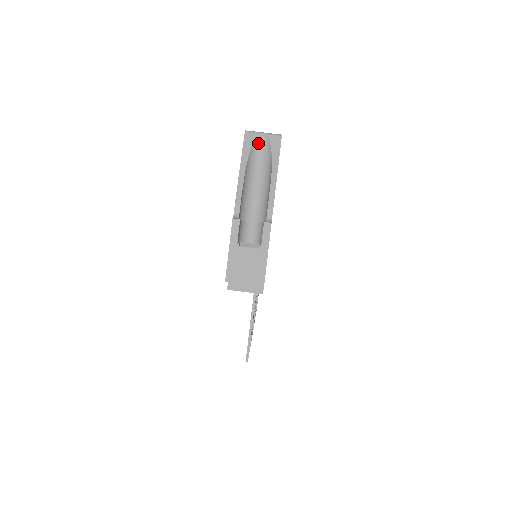
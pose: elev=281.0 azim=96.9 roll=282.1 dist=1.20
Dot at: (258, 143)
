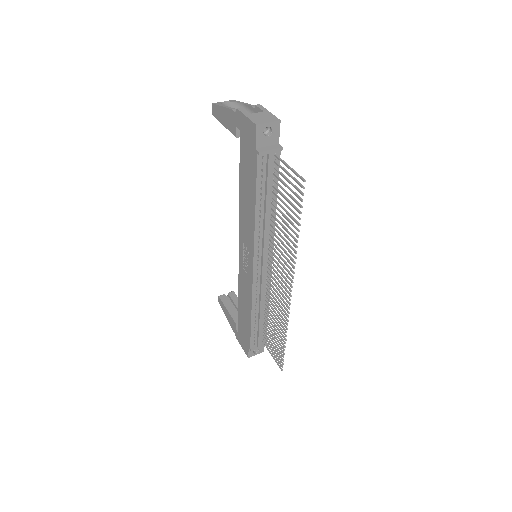
Dot at: (223, 104)
